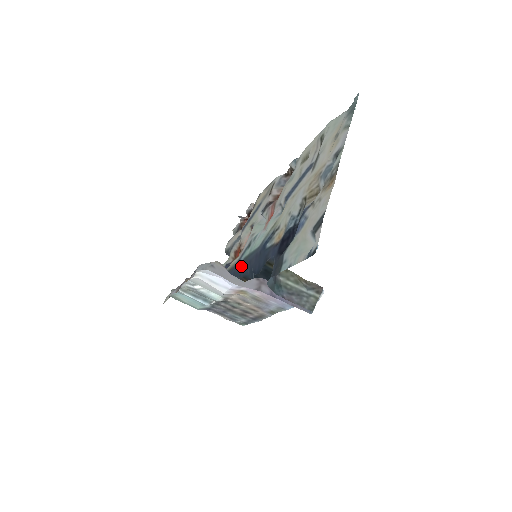
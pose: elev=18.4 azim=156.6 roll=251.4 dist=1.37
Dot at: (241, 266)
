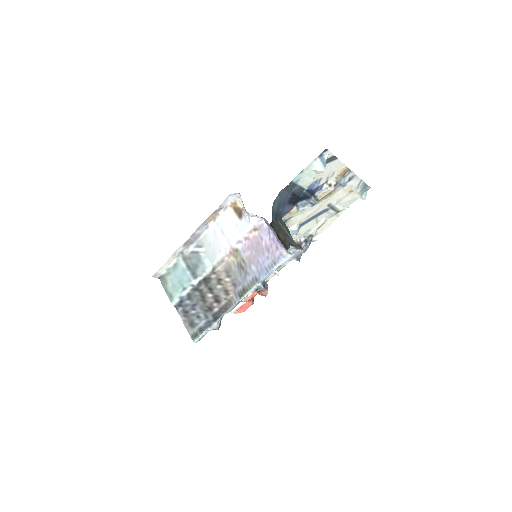
Dot at: occluded
